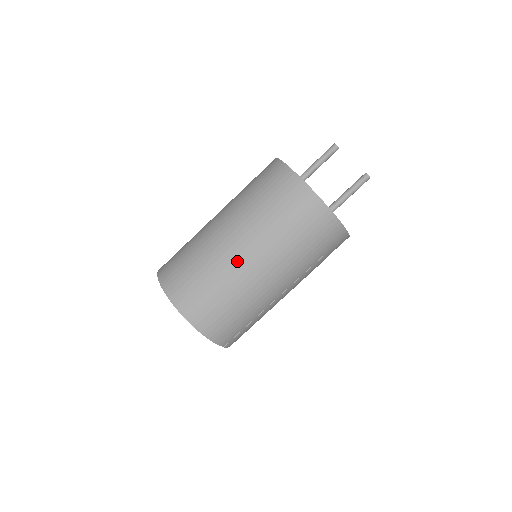
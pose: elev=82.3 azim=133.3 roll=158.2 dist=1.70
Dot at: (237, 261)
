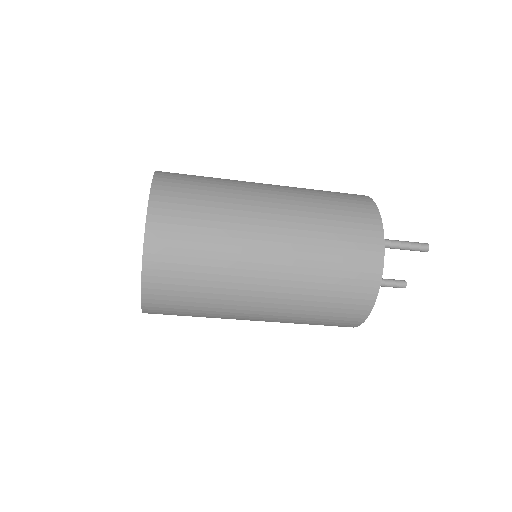
Dot at: (243, 312)
